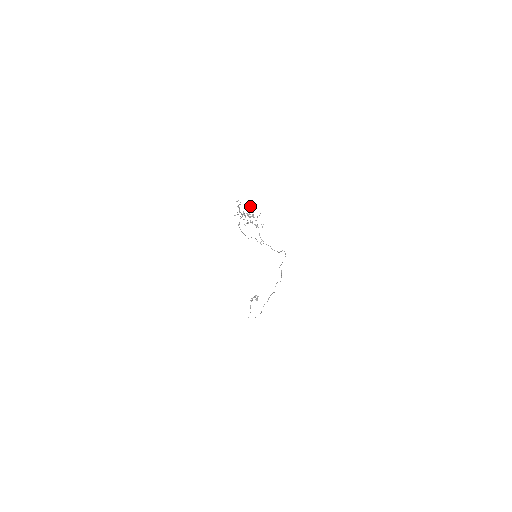
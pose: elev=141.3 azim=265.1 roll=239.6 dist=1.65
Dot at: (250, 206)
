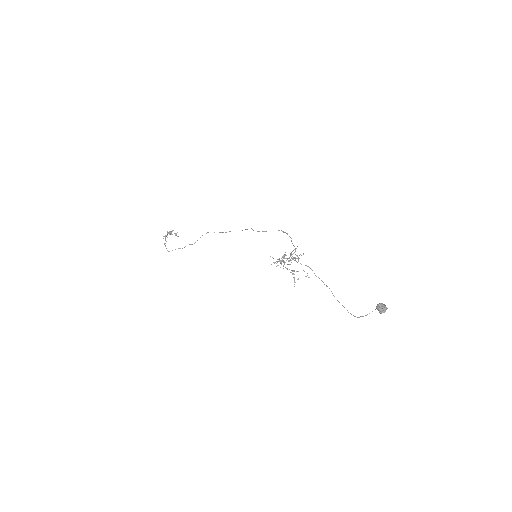
Dot at: (386, 308)
